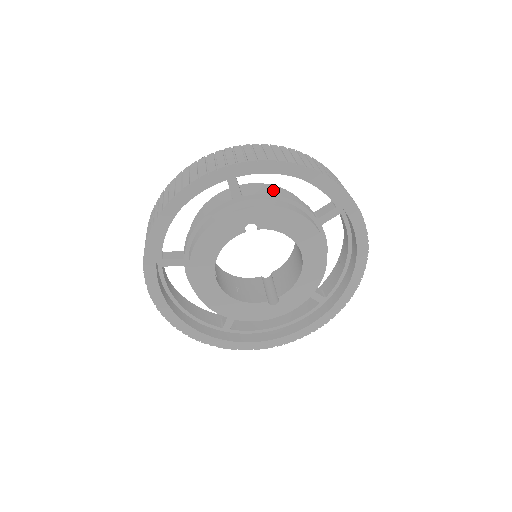
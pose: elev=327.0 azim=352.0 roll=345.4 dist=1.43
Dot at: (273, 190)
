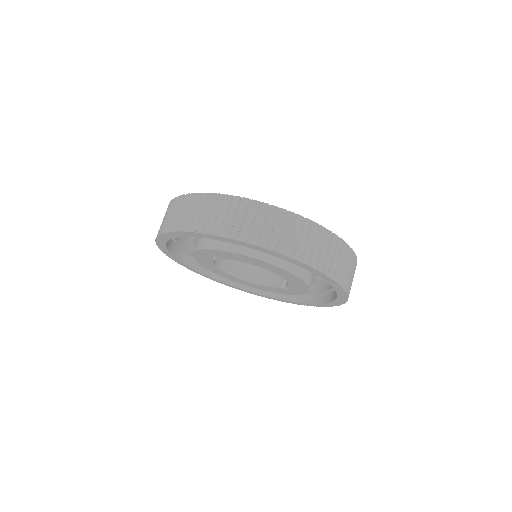
Dot at: occluded
